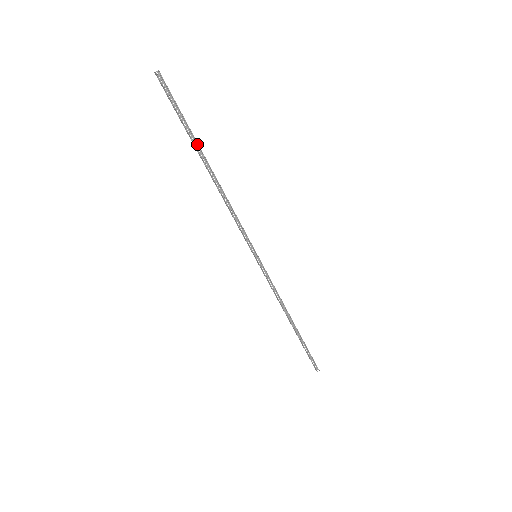
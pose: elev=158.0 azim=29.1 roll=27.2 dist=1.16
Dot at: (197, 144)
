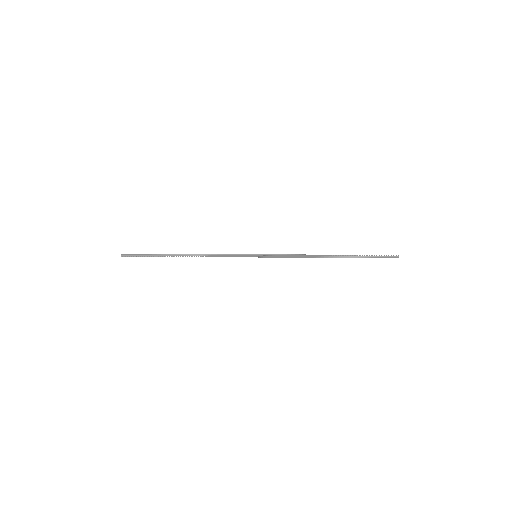
Dot at: (166, 255)
